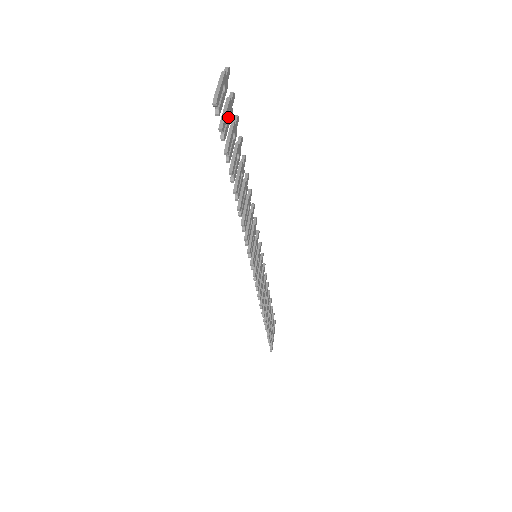
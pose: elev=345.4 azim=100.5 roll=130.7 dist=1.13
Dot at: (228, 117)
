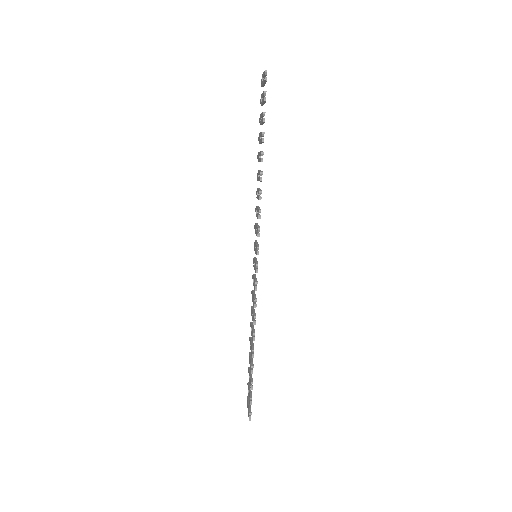
Dot at: occluded
